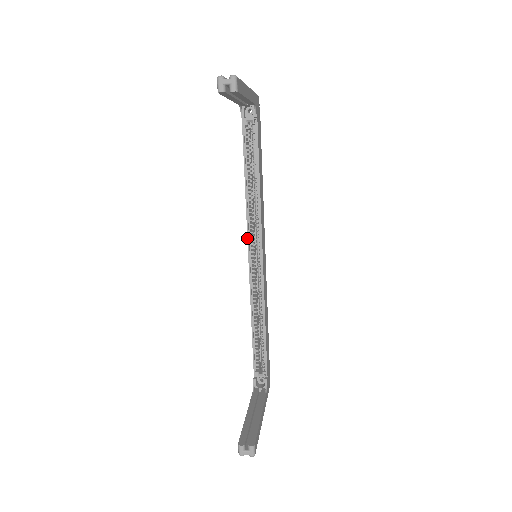
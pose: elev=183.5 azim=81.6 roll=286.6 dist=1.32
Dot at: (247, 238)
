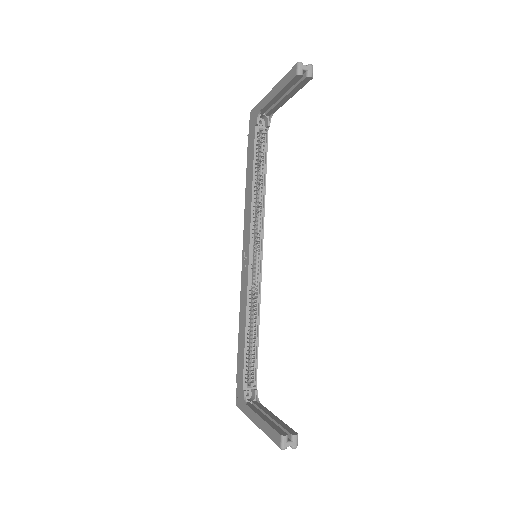
Dot at: (249, 237)
